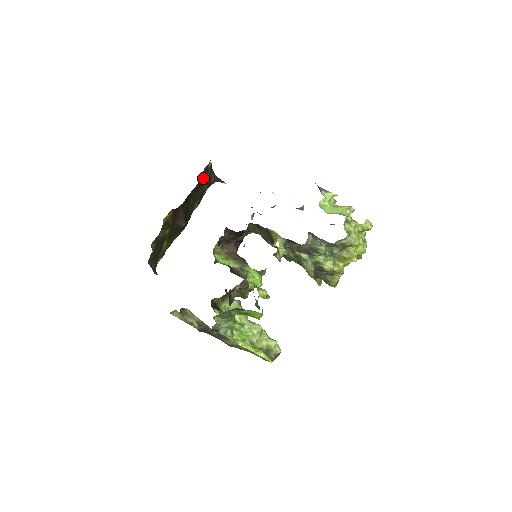
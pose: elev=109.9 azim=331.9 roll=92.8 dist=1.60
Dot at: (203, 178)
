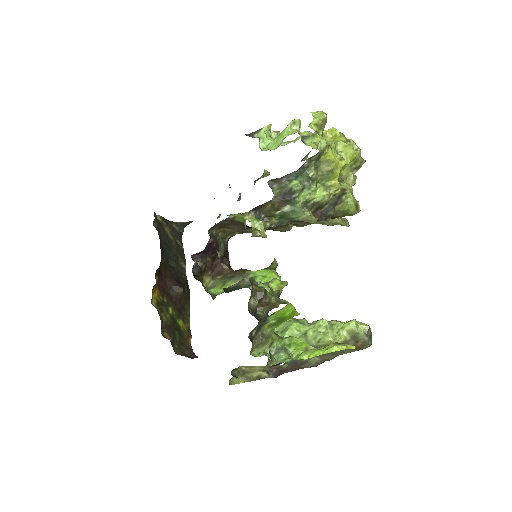
Dot at: (164, 235)
